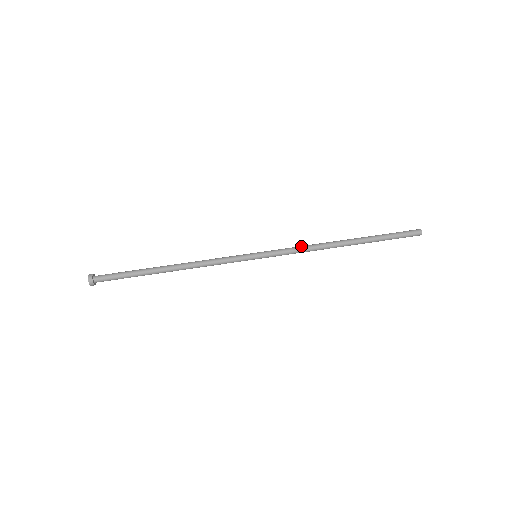
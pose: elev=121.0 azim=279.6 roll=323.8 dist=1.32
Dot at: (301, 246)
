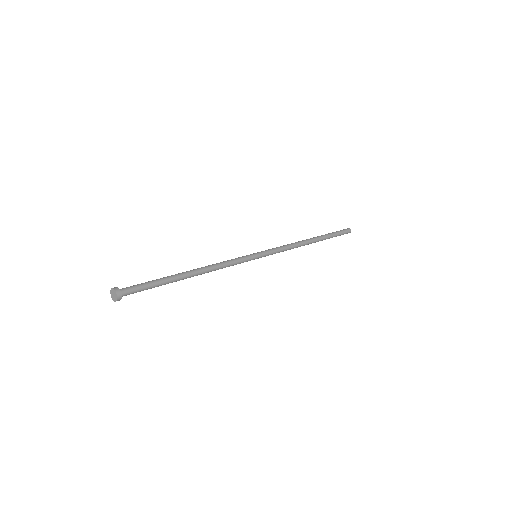
Dot at: (286, 245)
